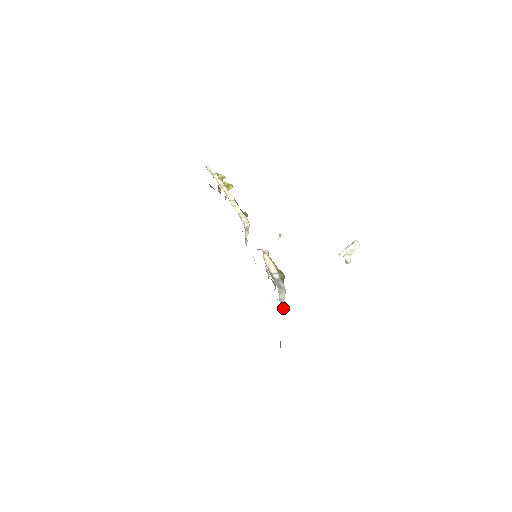
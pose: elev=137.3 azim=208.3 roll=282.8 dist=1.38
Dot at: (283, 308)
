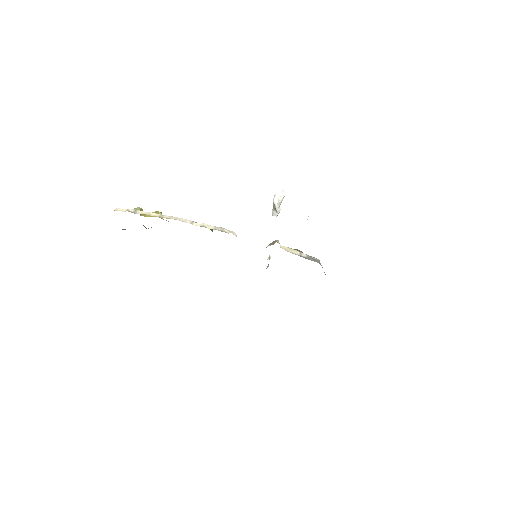
Dot at: occluded
